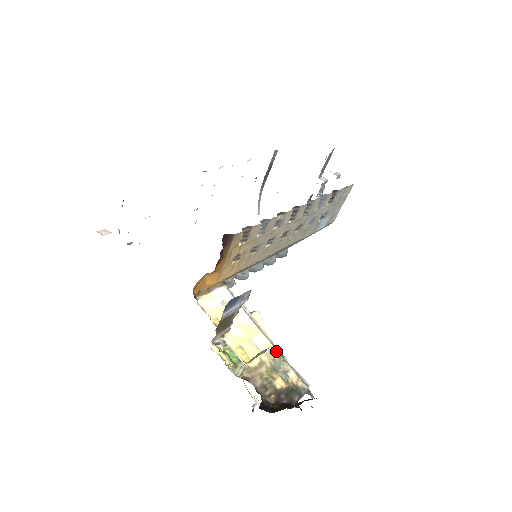
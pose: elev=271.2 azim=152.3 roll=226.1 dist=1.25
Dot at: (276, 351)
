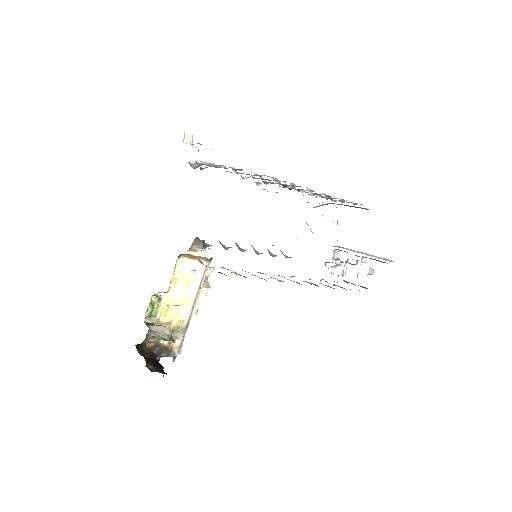
Dot at: (186, 324)
